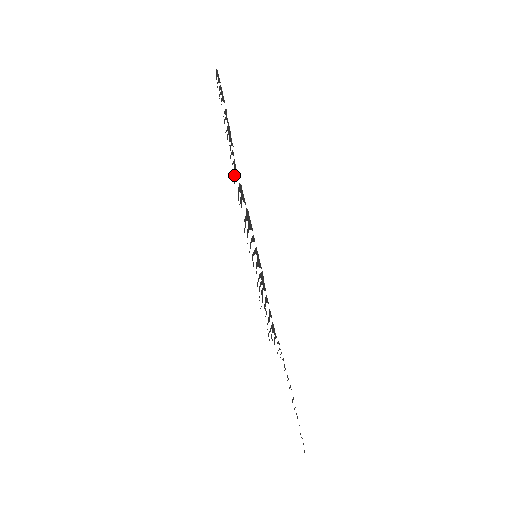
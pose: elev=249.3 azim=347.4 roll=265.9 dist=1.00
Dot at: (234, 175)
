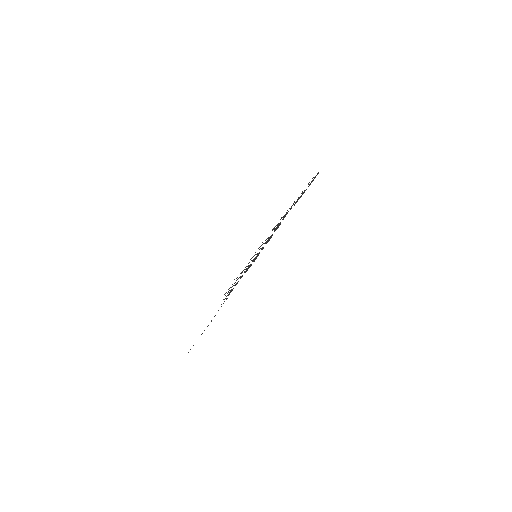
Dot at: (282, 217)
